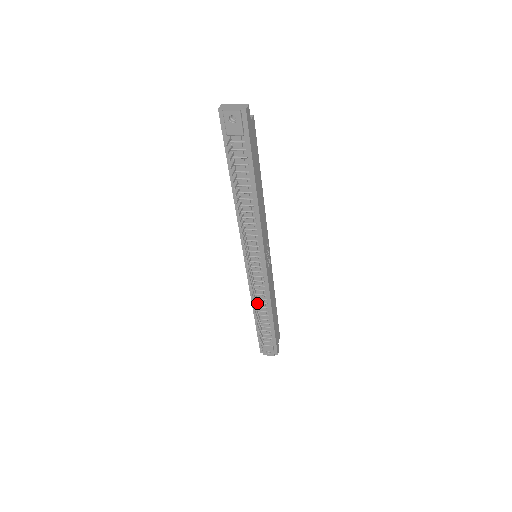
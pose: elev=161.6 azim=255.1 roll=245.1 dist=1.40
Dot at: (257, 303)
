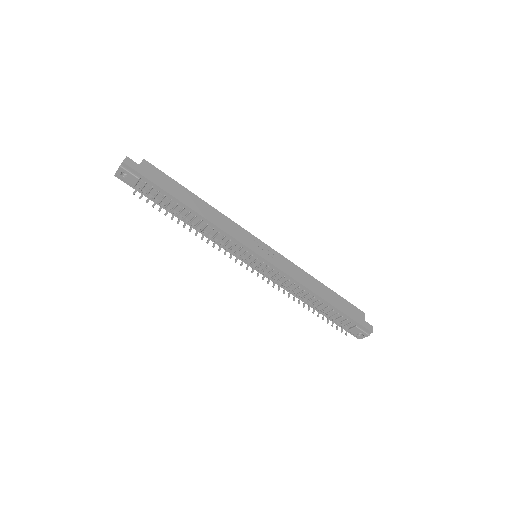
Dot at: (299, 295)
